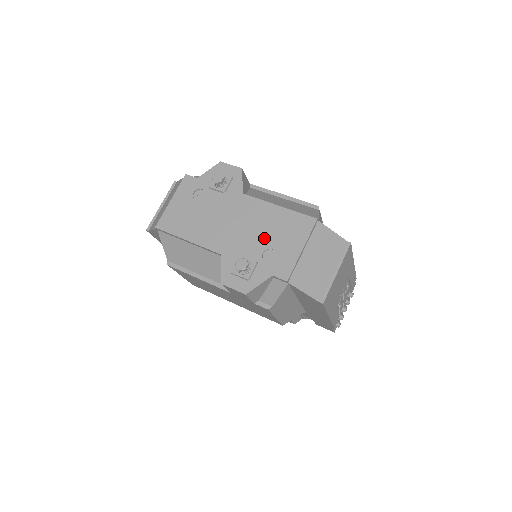
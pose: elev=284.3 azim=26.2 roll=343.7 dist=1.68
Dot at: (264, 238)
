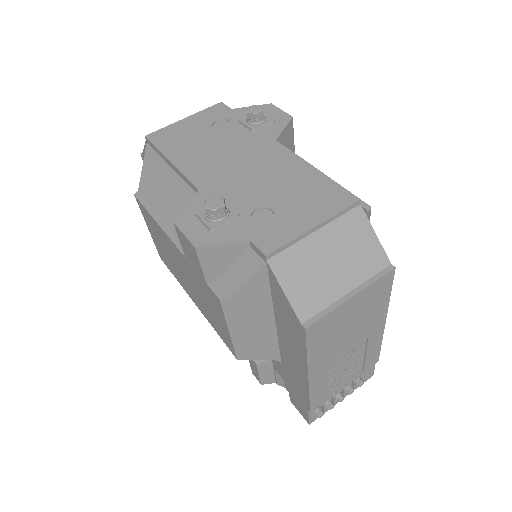
Dot at: (269, 193)
